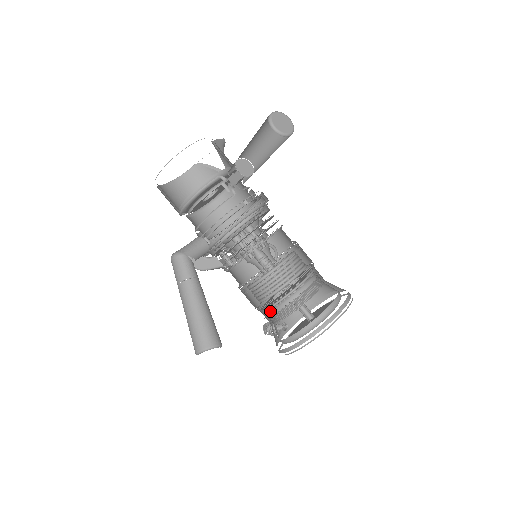
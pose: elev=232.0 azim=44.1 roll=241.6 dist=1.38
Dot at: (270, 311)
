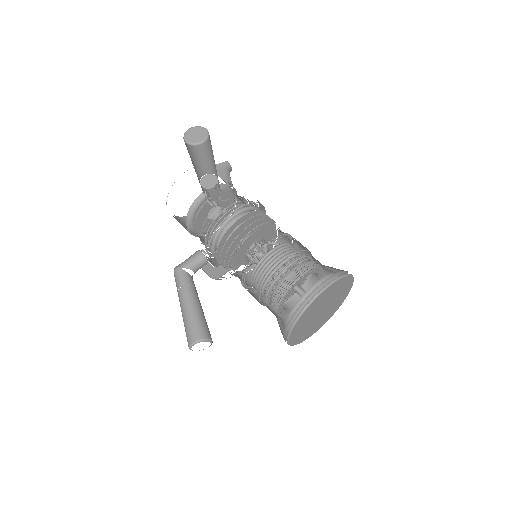
Dot at: occluded
